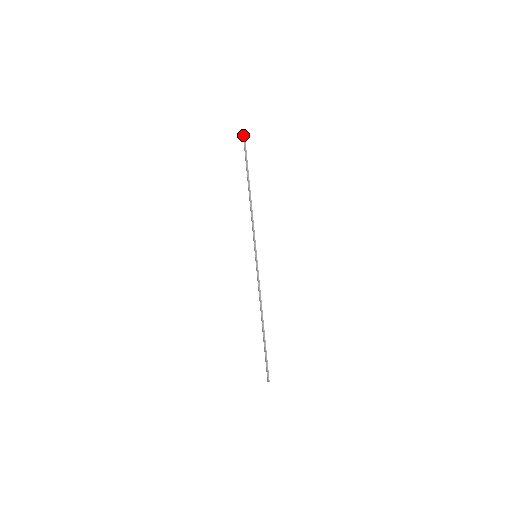
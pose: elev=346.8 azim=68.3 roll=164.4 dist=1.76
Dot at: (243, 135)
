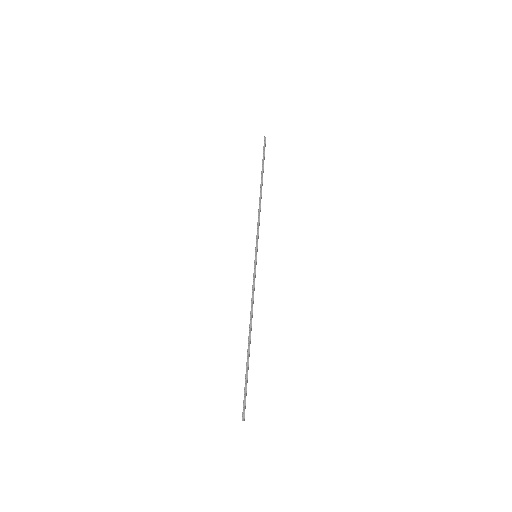
Dot at: (264, 140)
